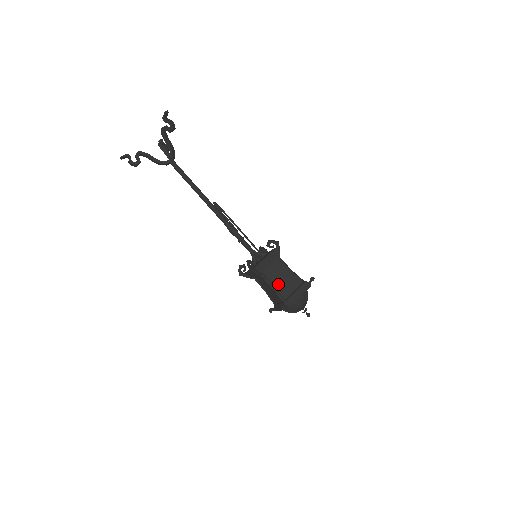
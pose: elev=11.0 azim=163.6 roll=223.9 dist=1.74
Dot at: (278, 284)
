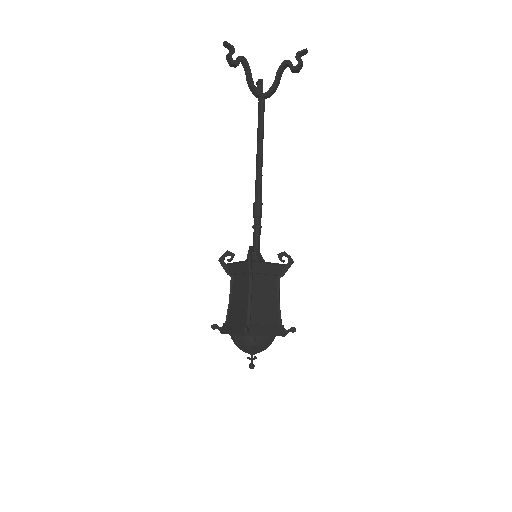
Dot at: (257, 301)
